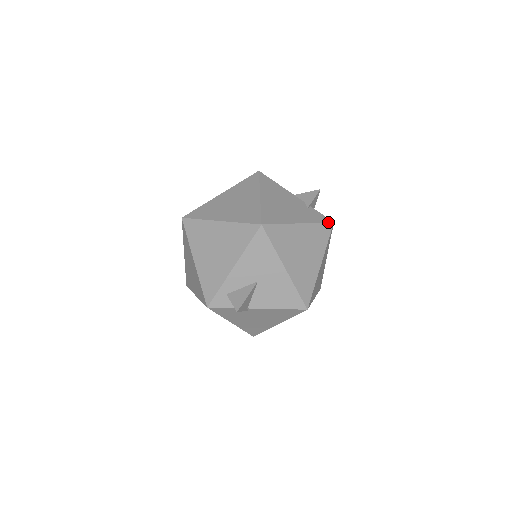
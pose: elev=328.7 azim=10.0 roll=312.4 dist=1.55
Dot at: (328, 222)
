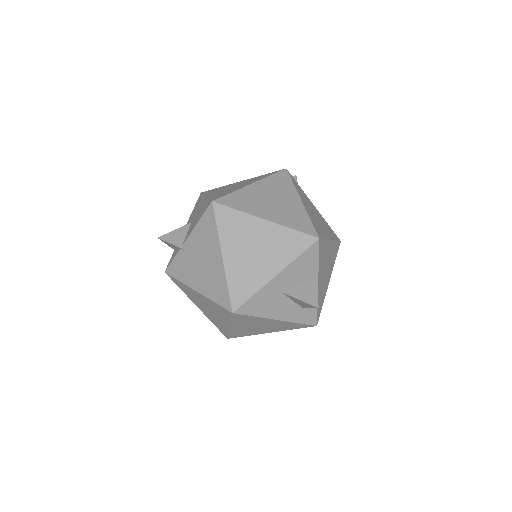
Dot at: occluded
